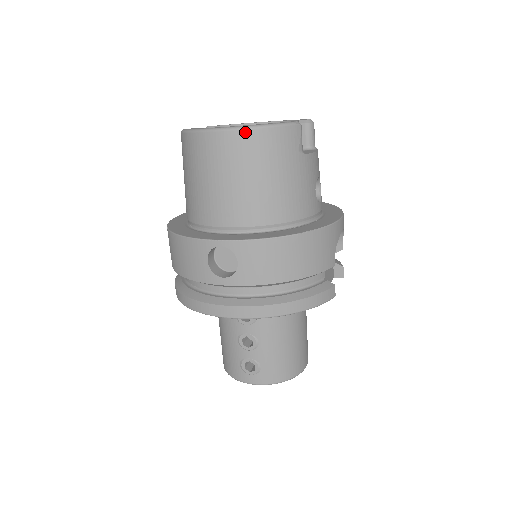
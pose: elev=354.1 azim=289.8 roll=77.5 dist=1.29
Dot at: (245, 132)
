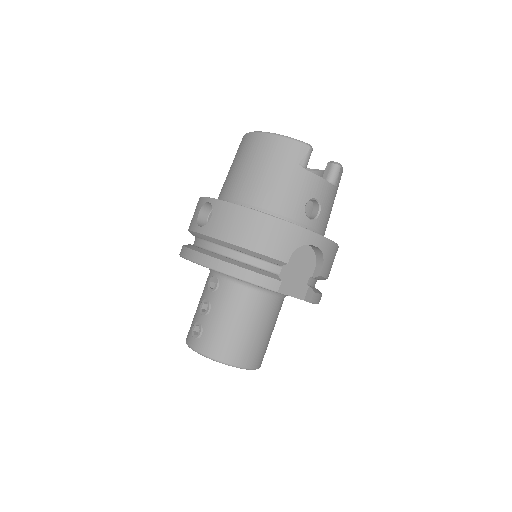
Dot at: (265, 135)
